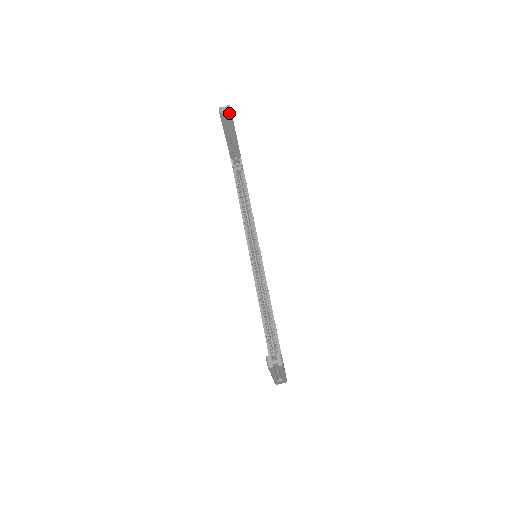
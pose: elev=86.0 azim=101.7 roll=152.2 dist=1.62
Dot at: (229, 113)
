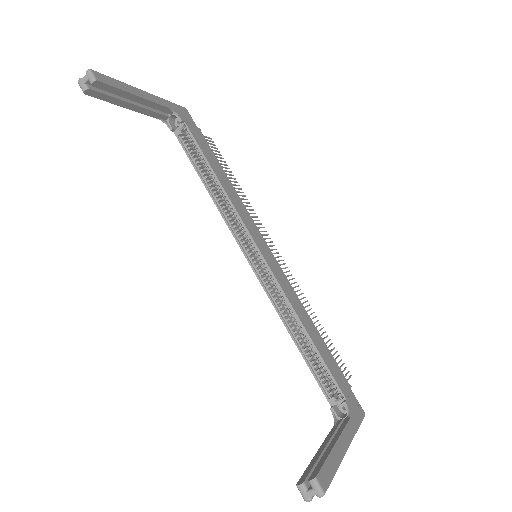
Dot at: (95, 83)
